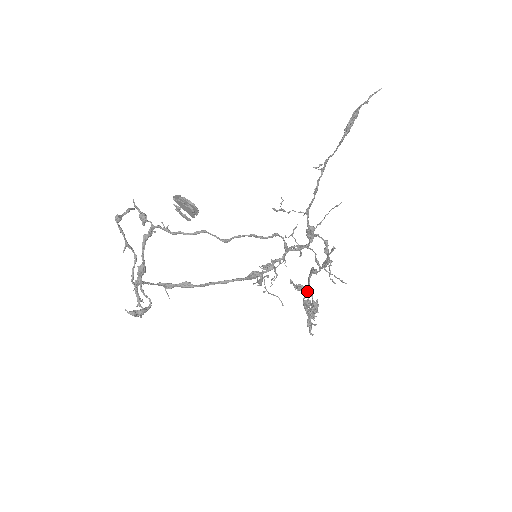
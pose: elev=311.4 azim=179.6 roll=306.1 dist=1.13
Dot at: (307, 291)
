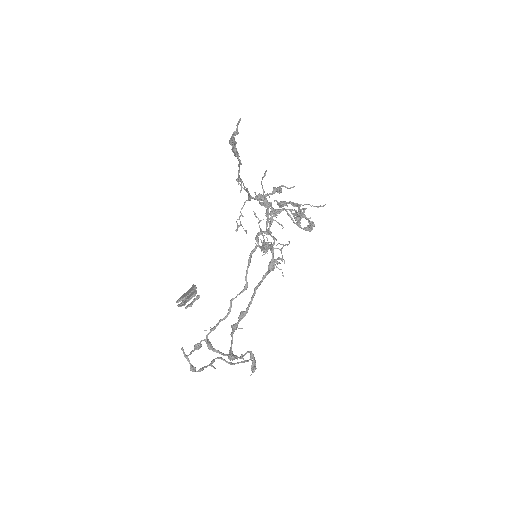
Dot at: (287, 213)
